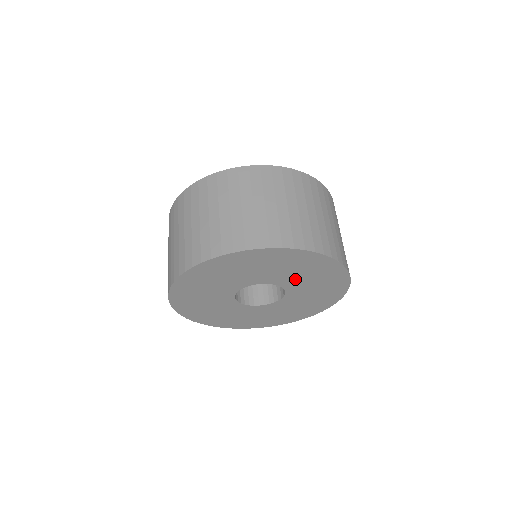
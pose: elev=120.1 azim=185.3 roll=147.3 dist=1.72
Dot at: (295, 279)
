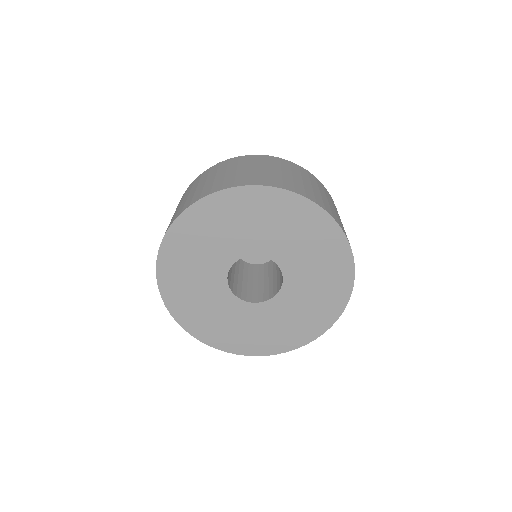
Dot at: (303, 281)
